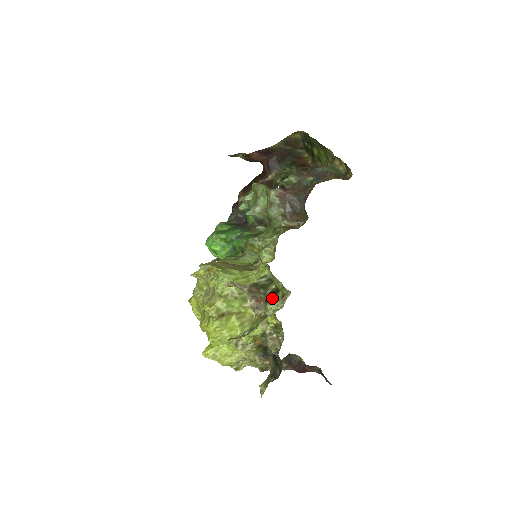
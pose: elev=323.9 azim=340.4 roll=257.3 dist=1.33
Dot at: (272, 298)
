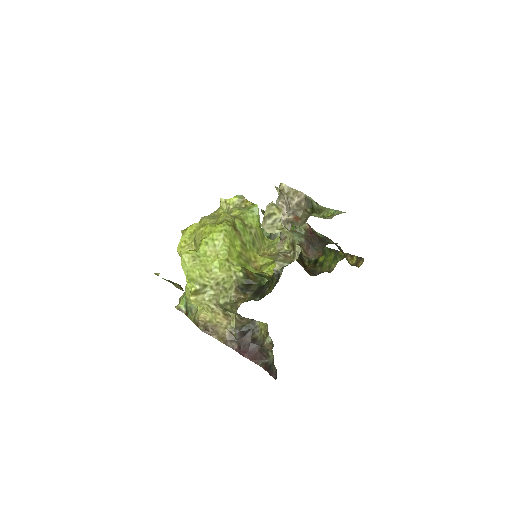
Dot at: occluded
